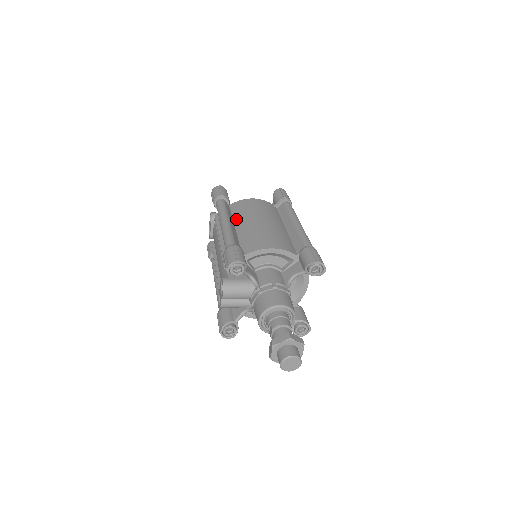
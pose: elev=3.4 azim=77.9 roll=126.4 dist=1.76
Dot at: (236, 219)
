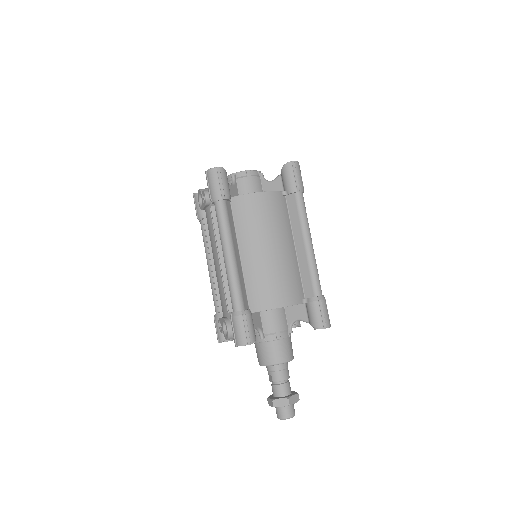
Dot at: (240, 236)
